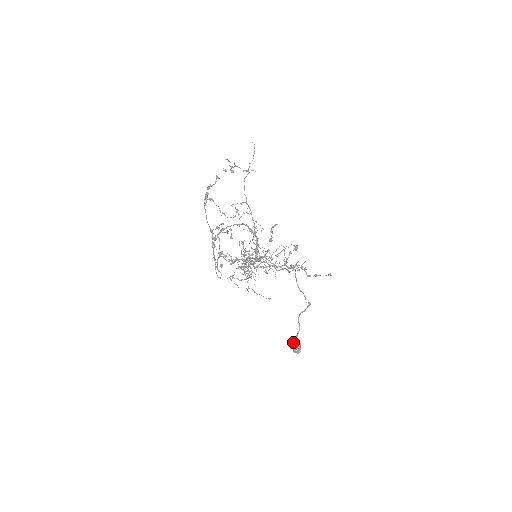
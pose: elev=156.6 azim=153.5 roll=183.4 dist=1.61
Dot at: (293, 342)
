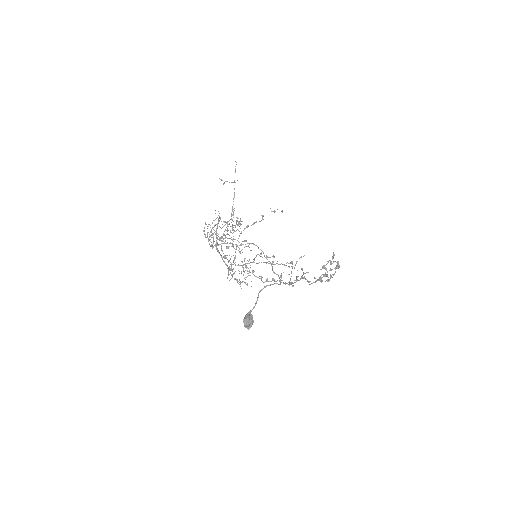
Dot at: (245, 316)
